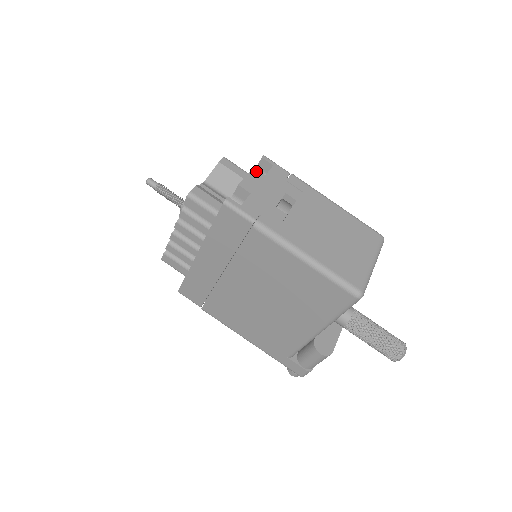
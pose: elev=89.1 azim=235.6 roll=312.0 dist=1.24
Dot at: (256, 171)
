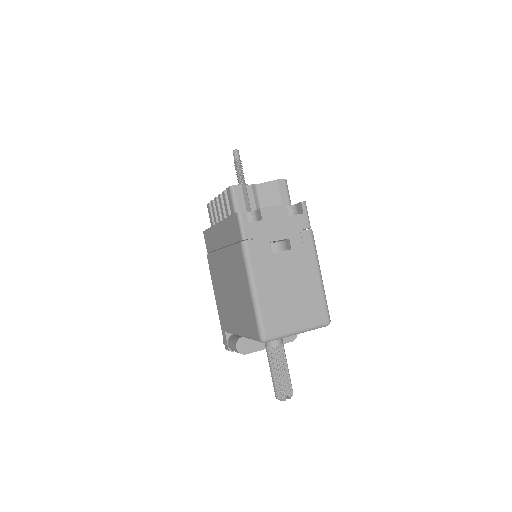
Dot at: (285, 208)
